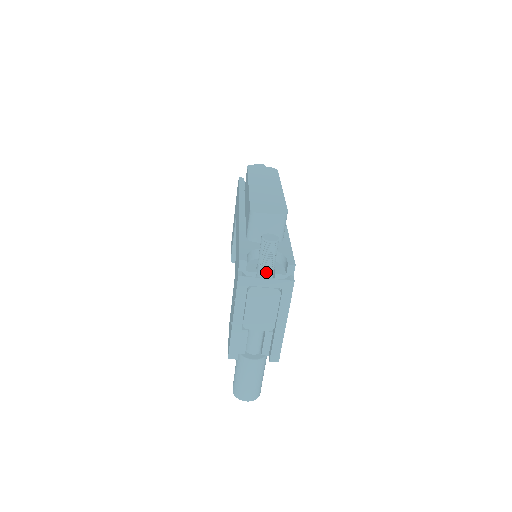
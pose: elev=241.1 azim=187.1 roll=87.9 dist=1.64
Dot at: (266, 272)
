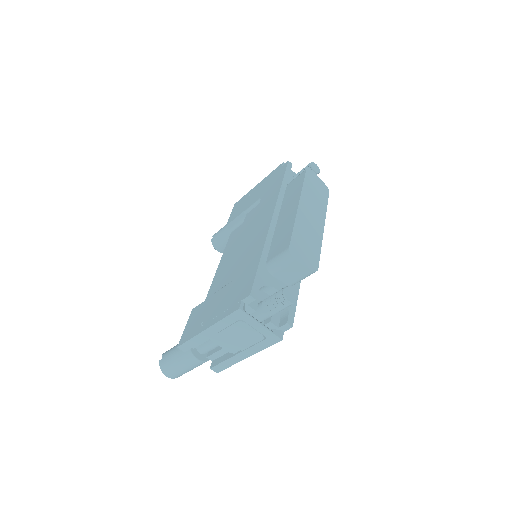
Dot at: (264, 316)
